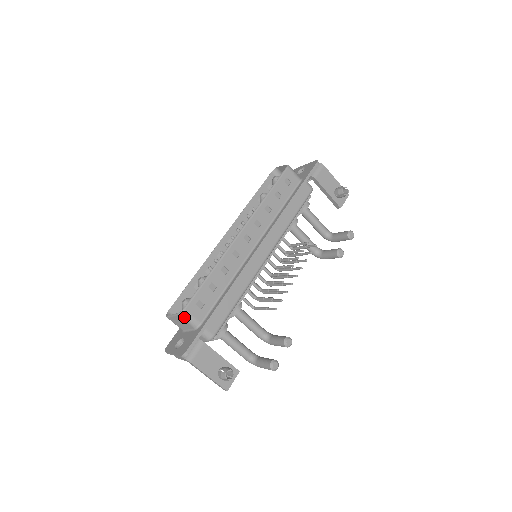
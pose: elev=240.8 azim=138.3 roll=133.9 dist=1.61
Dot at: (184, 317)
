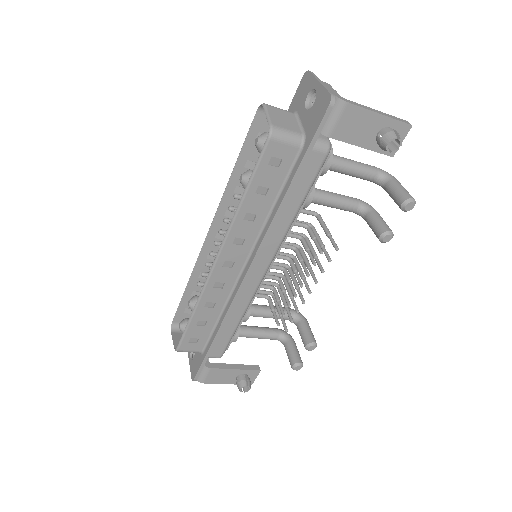
Dot at: (182, 351)
